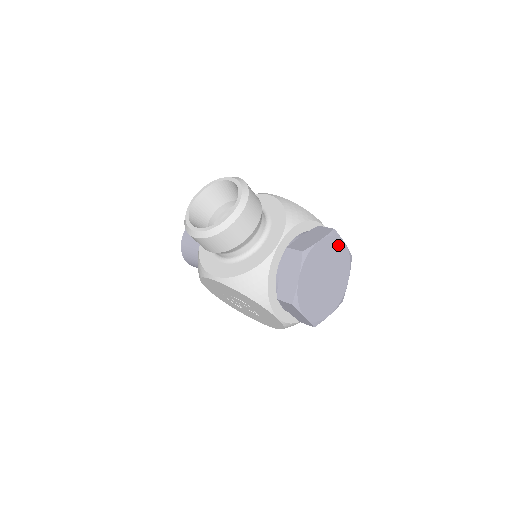
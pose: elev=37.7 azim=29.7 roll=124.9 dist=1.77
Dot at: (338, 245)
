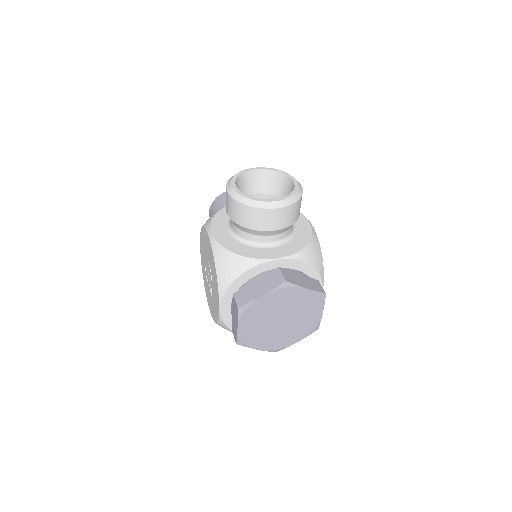
Dot at: (316, 308)
